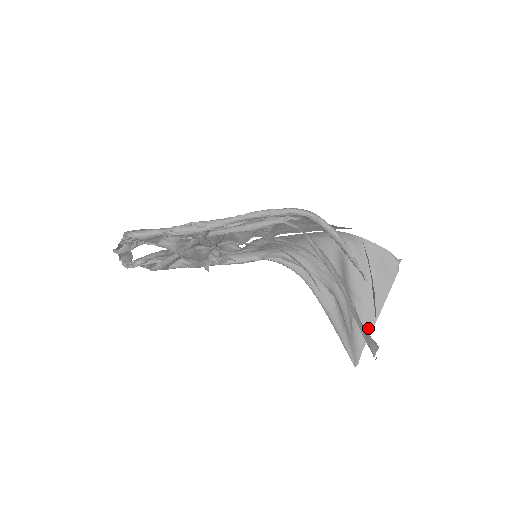
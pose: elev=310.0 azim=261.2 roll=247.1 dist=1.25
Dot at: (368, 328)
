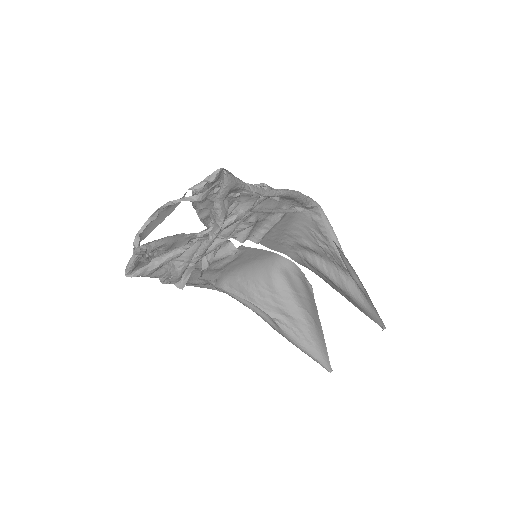
Dot at: (322, 338)
